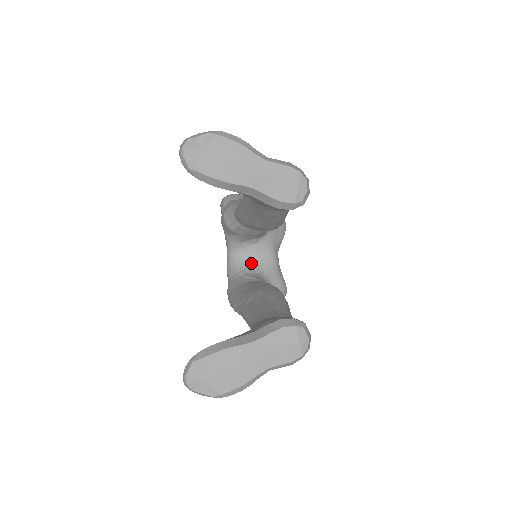
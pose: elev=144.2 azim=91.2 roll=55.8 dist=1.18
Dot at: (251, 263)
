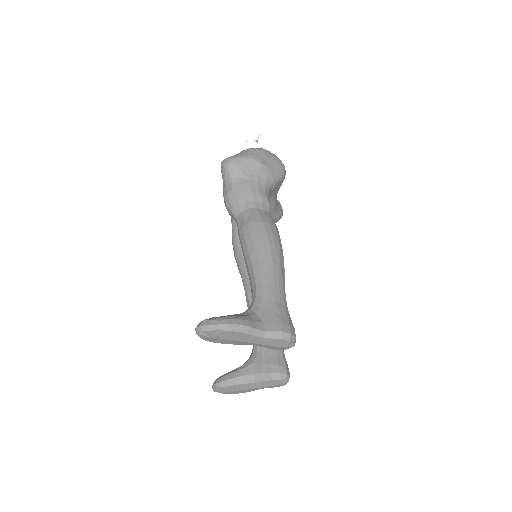
Dot at: occluded
